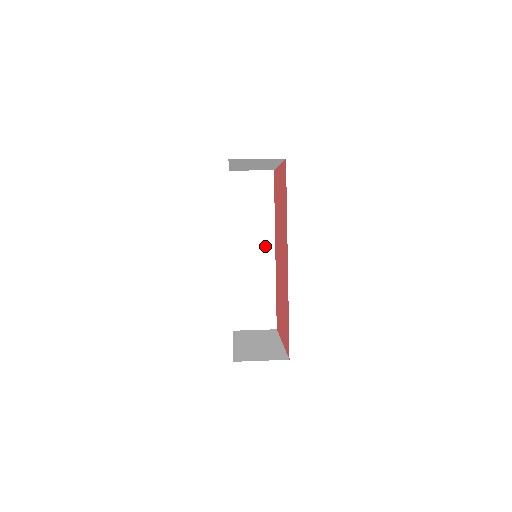
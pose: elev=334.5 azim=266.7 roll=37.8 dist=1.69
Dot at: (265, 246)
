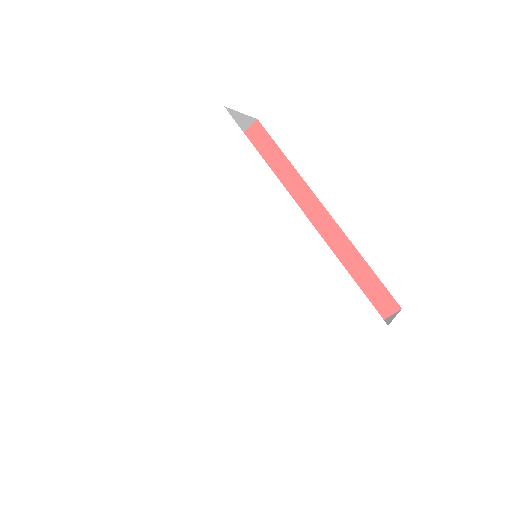
Dot at: occluded
